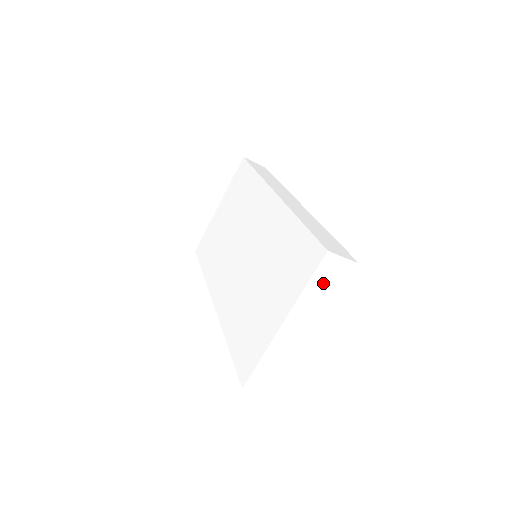
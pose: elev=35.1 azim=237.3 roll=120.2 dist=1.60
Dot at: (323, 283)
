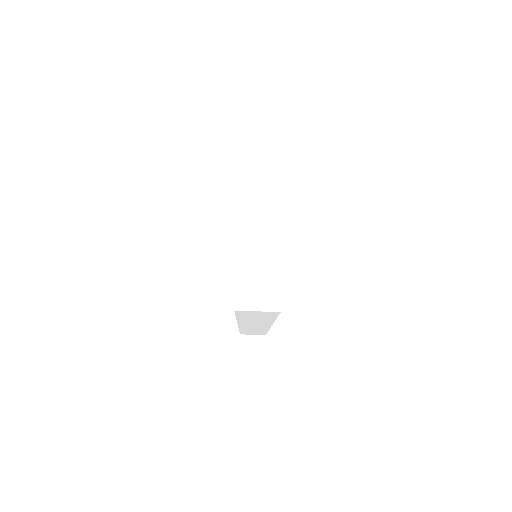
Dot at: (255, 158)
